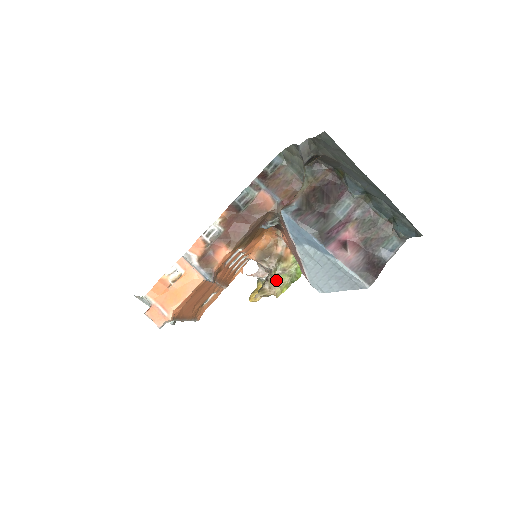
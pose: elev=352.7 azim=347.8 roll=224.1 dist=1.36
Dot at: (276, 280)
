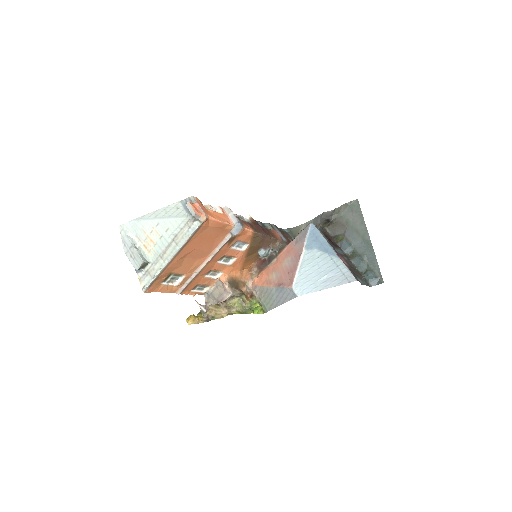
Dot at: (233, 305)
